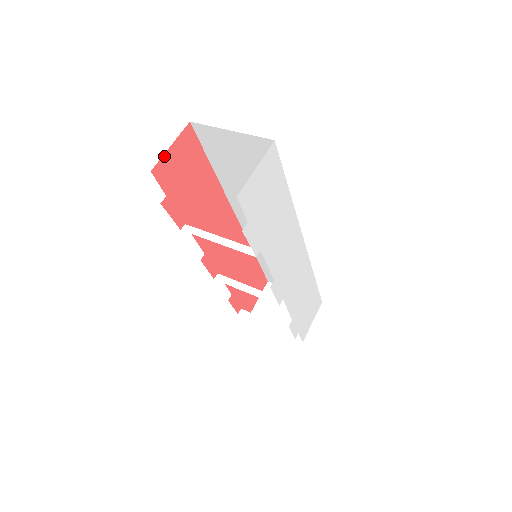
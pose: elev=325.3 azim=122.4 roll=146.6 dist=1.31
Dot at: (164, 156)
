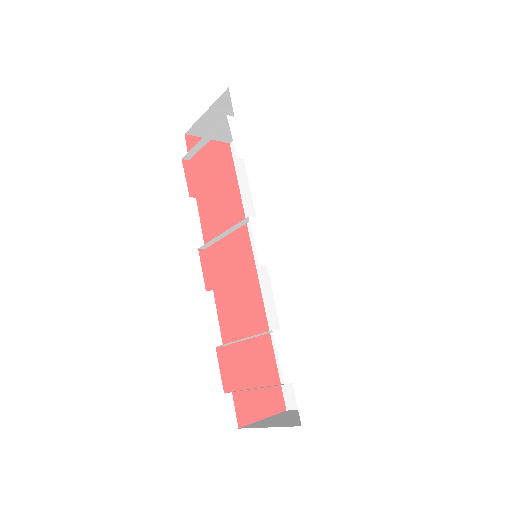
Dot at: (200, 139)
